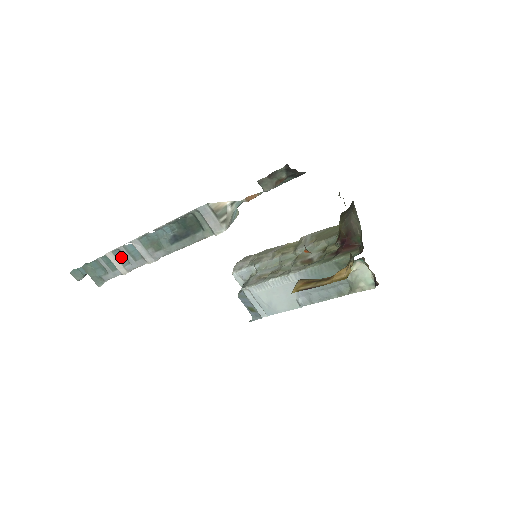
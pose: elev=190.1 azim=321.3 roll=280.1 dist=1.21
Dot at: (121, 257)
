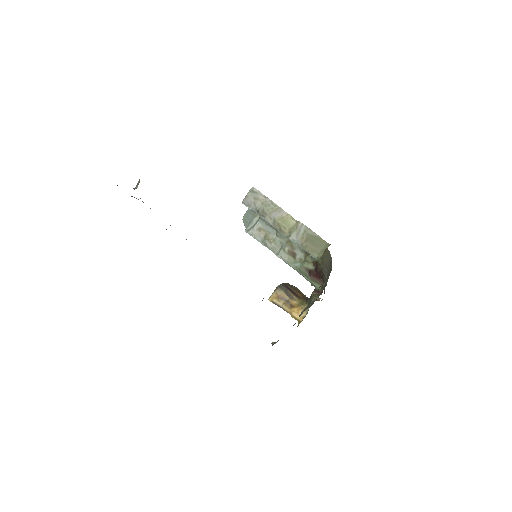
Dot at: occluded
